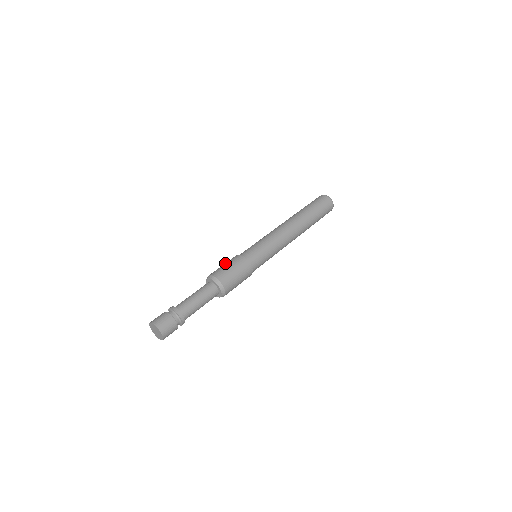
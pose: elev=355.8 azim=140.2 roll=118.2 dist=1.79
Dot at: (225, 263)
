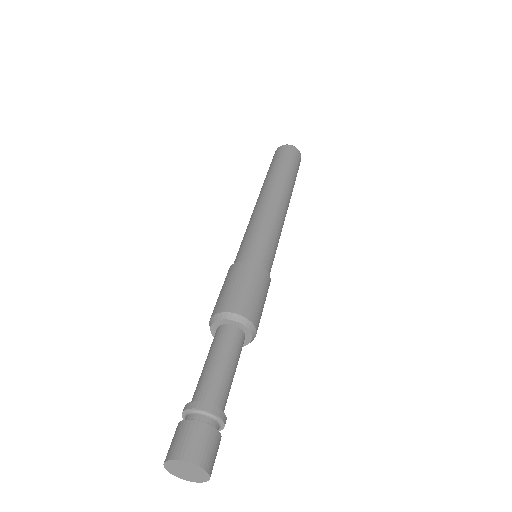
Dot at: (232, 281)
